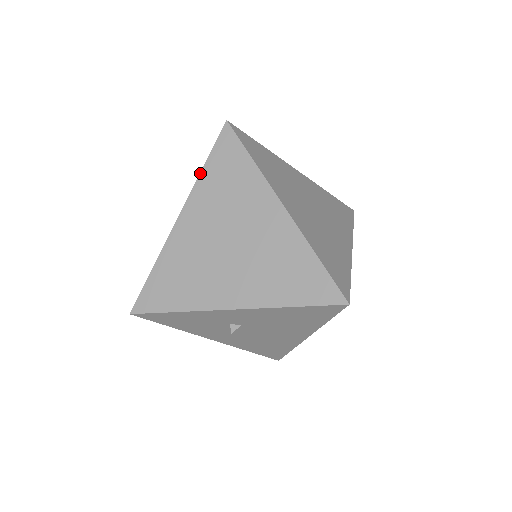
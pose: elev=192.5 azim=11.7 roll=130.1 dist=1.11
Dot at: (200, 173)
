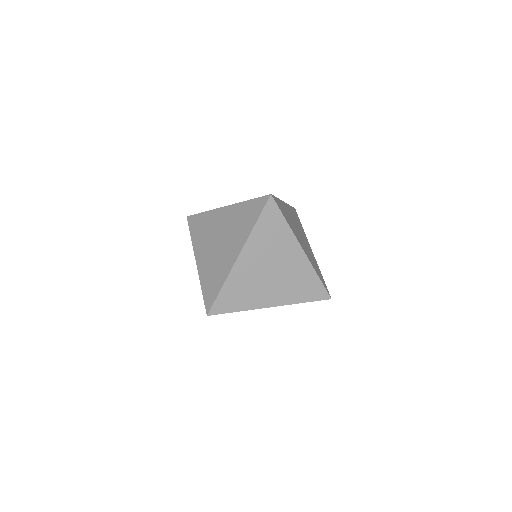
Dot at: (244, 201)
